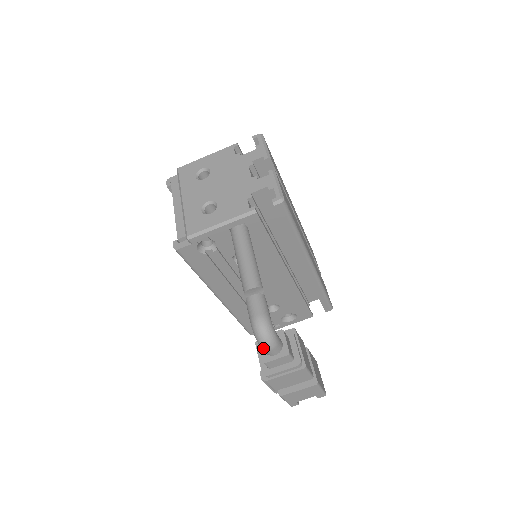
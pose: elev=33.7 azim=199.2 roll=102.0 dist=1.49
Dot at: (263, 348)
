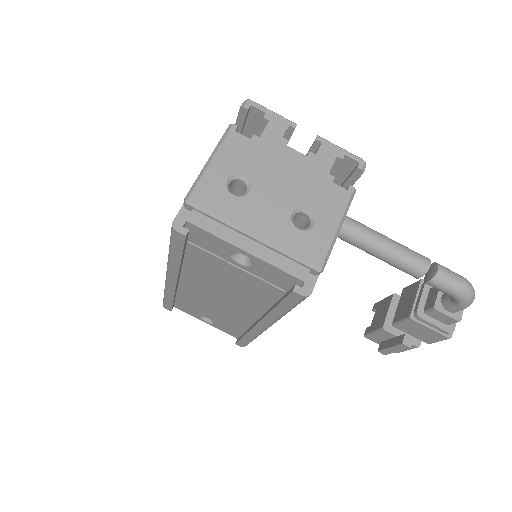
Dot at: occluded
